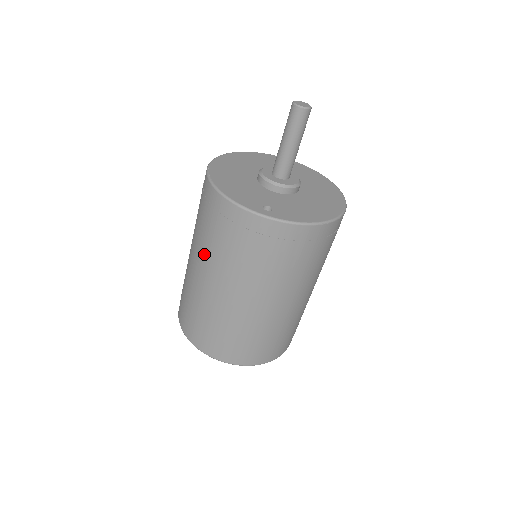
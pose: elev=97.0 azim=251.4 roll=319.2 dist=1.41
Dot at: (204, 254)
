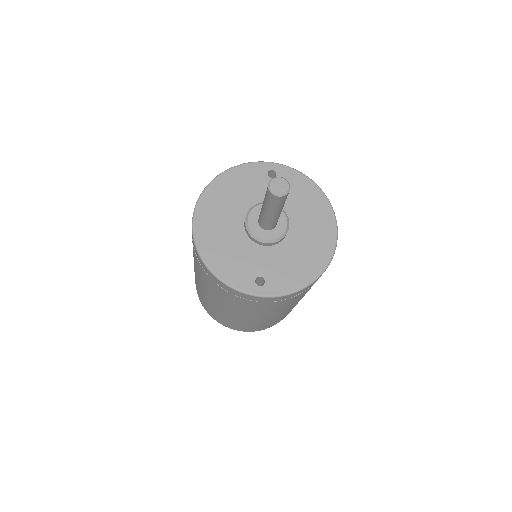
Dot at: (209, 292)
